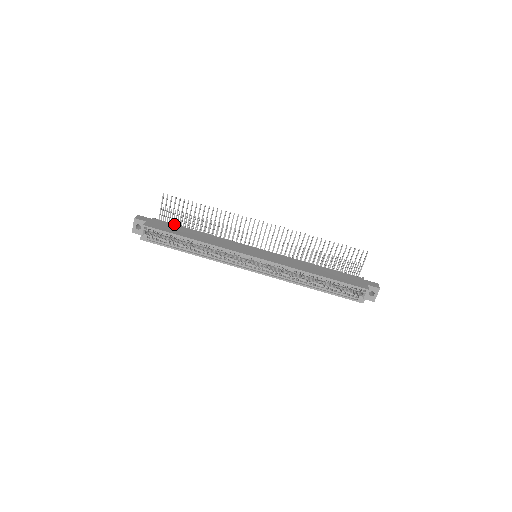
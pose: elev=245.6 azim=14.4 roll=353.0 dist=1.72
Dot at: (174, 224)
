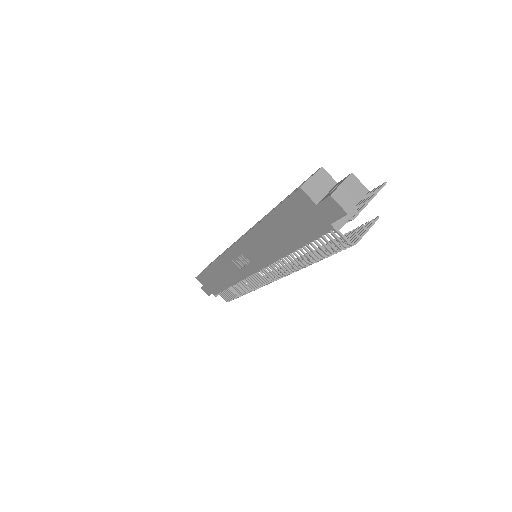
Dot at: occluded
